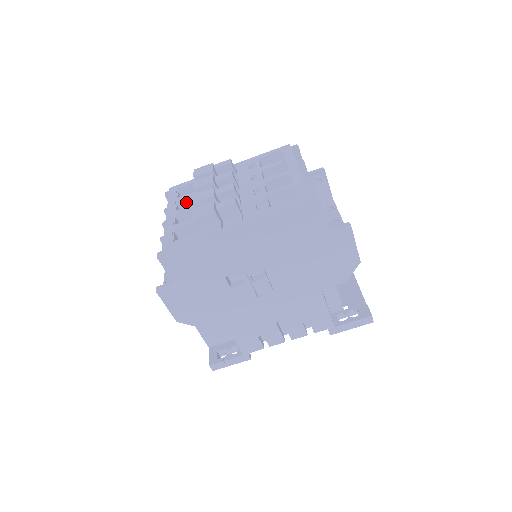
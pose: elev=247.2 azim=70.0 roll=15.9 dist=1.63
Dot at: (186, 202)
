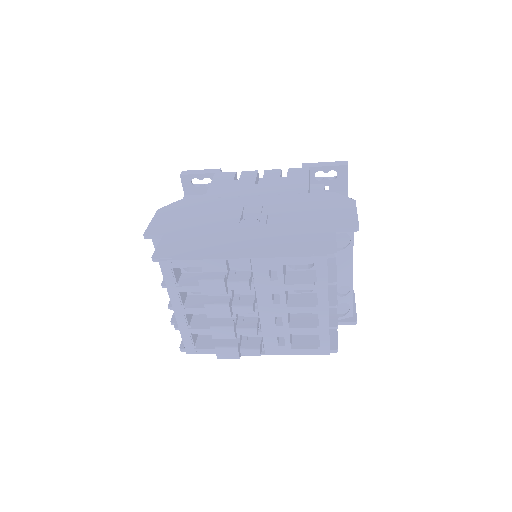
Dot at: occluded
